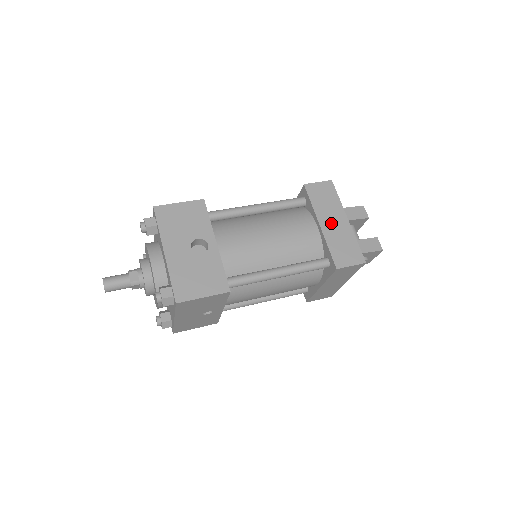
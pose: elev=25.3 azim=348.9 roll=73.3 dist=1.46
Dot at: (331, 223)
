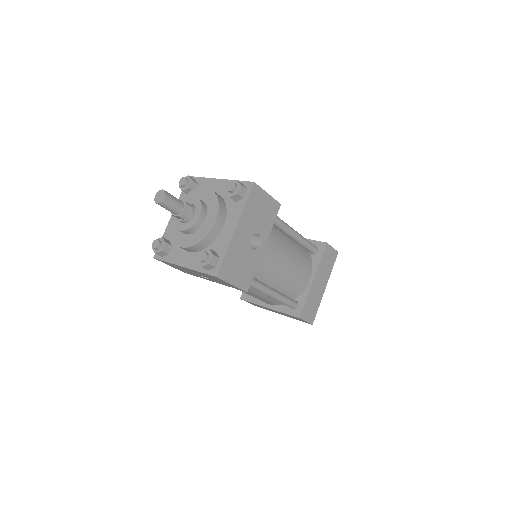
Dot at: (318, 283)
